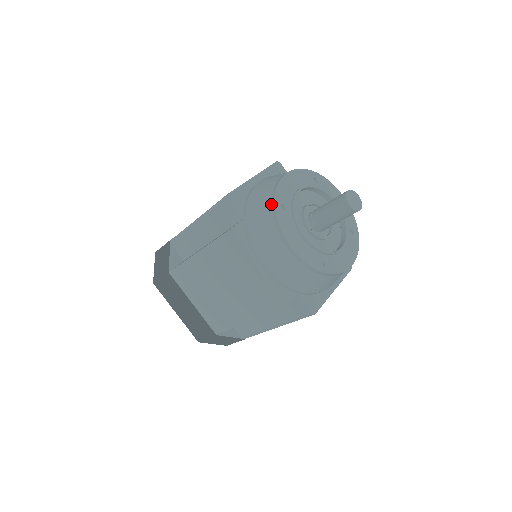
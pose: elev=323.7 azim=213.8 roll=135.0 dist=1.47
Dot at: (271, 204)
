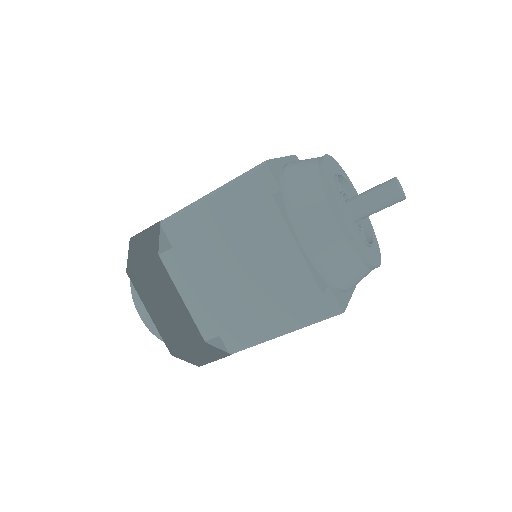
Dot at: (319, 176)
